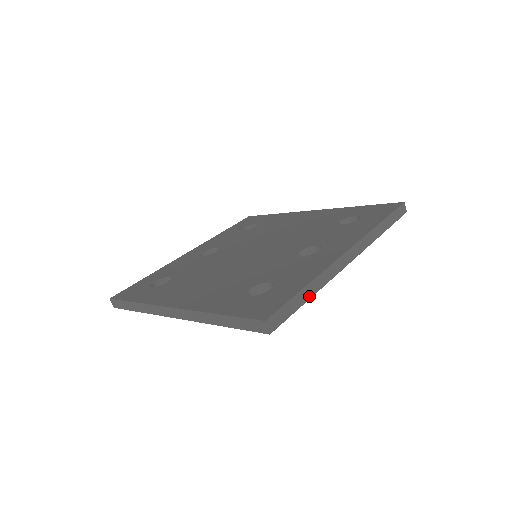
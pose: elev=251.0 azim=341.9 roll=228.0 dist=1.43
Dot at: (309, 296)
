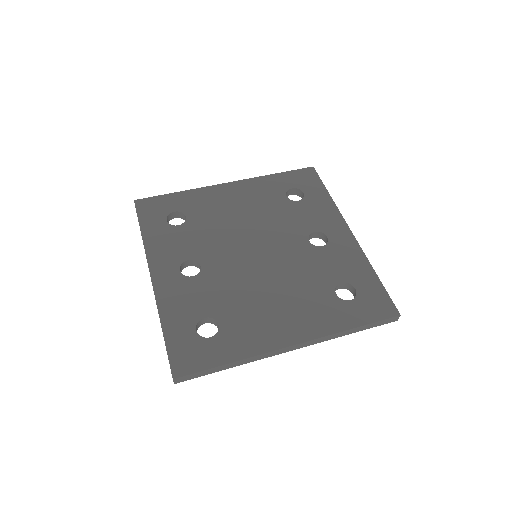
Dot at: occluded
